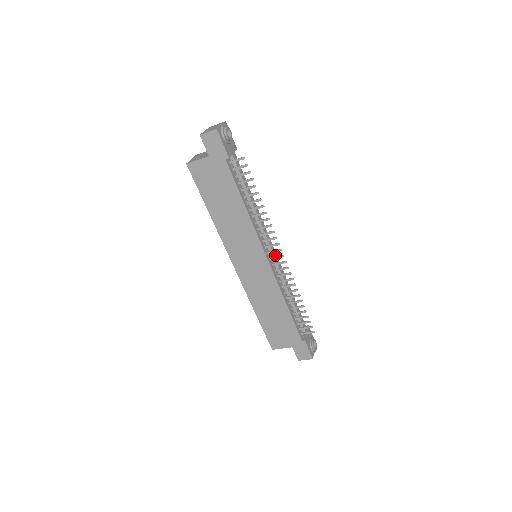
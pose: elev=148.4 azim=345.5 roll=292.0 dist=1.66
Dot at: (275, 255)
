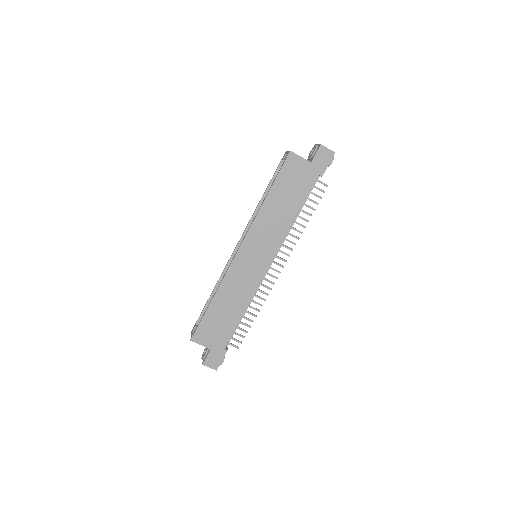
Dot at: occluded
